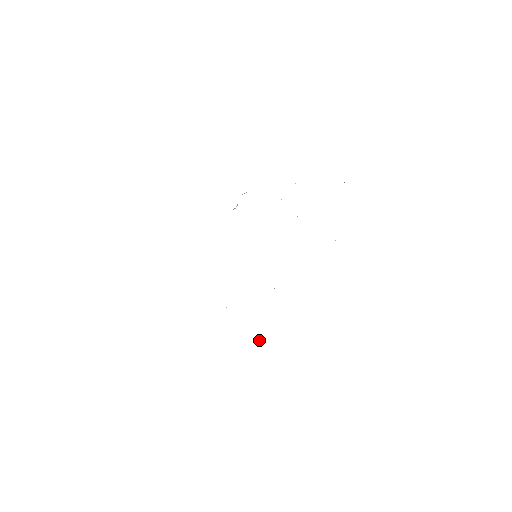
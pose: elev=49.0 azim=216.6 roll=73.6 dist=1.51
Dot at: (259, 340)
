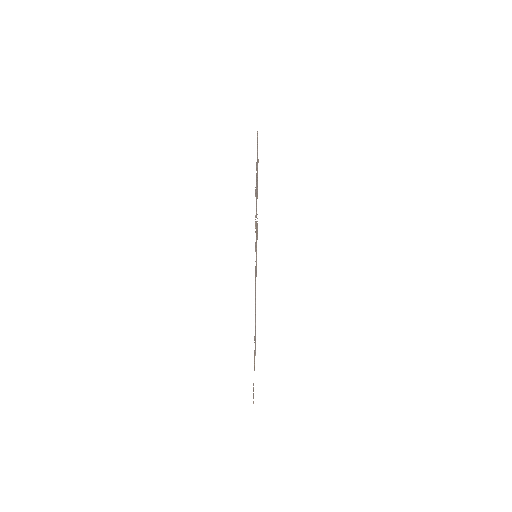
Dot at: occluded
